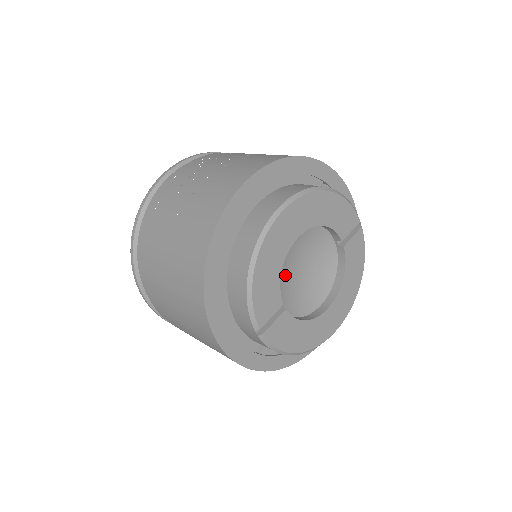
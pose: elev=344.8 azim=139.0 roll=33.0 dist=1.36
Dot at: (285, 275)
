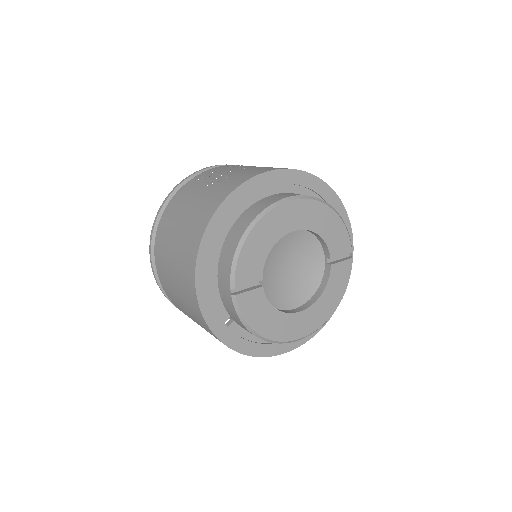
Dot at: (273, 264)
